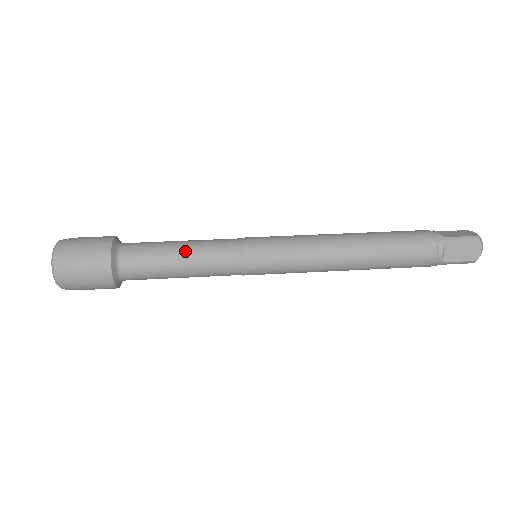
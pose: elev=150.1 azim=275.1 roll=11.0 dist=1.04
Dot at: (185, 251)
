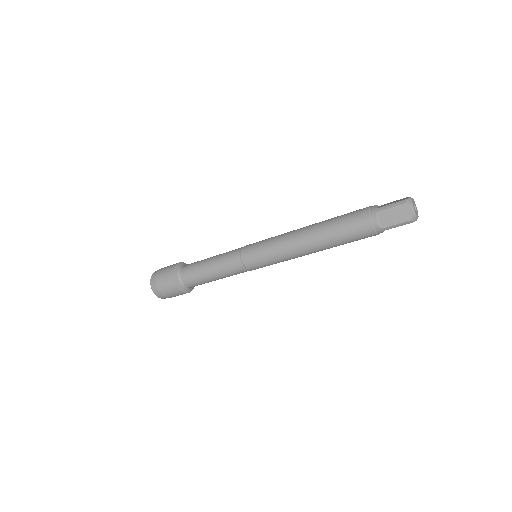
Dot at: (211, 262)
